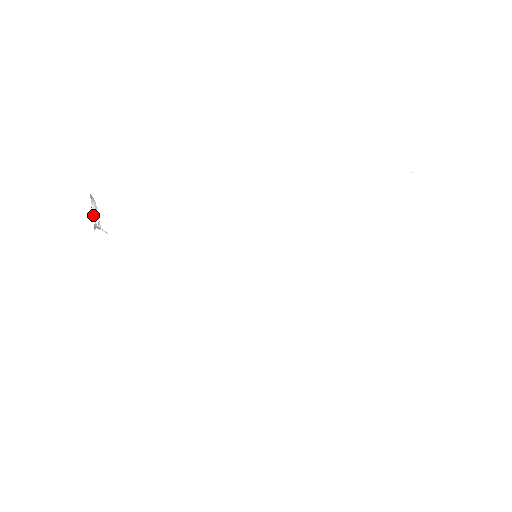
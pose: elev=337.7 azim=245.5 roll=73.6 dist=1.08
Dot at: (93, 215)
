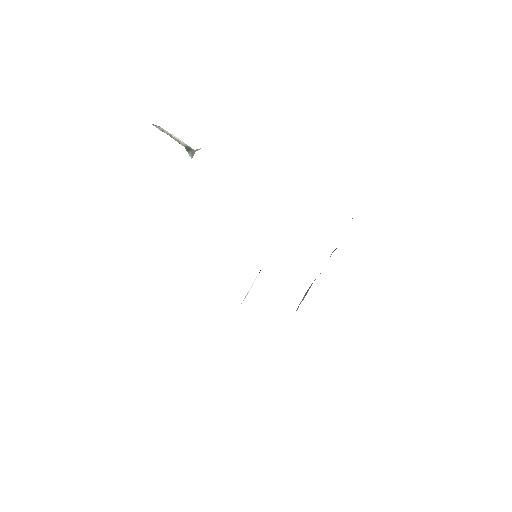
Dot at: (178, 139)
